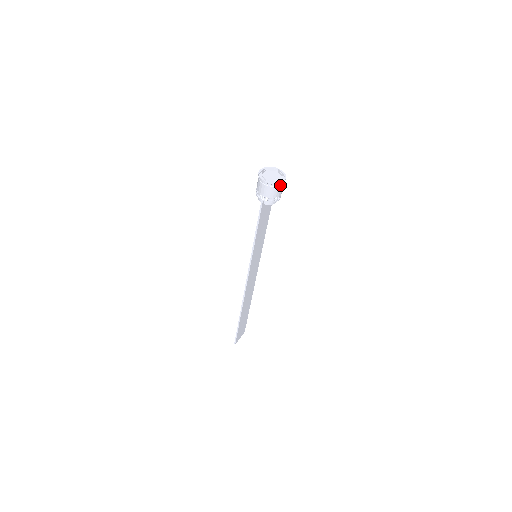
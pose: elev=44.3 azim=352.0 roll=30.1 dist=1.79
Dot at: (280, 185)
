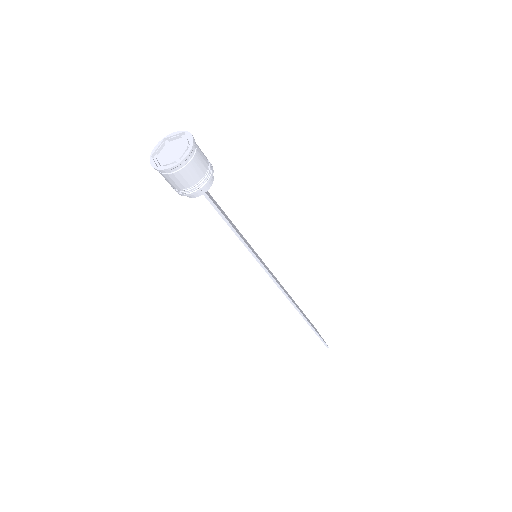
Dot at: (195, 146)
